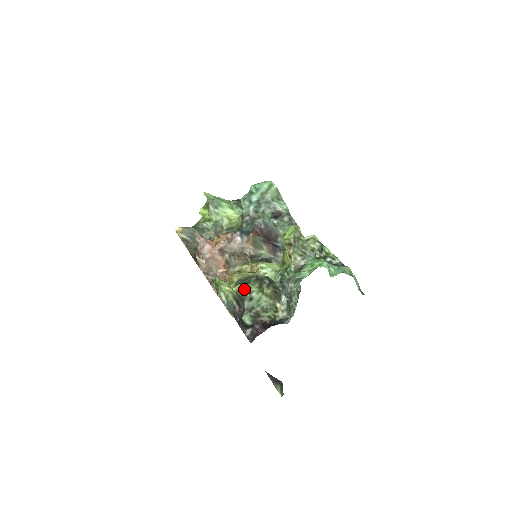
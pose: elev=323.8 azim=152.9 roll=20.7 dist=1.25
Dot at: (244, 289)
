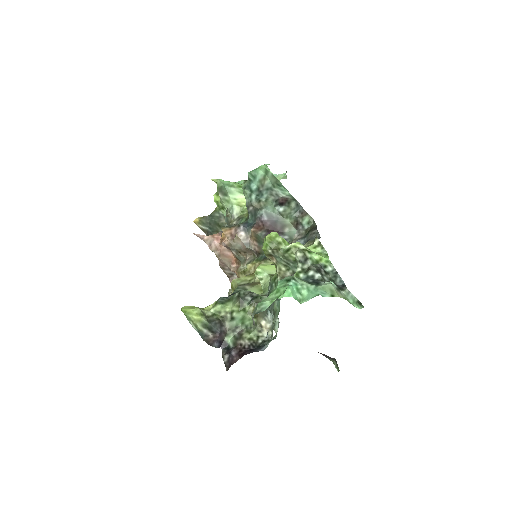
Dot at: (224, 309)
